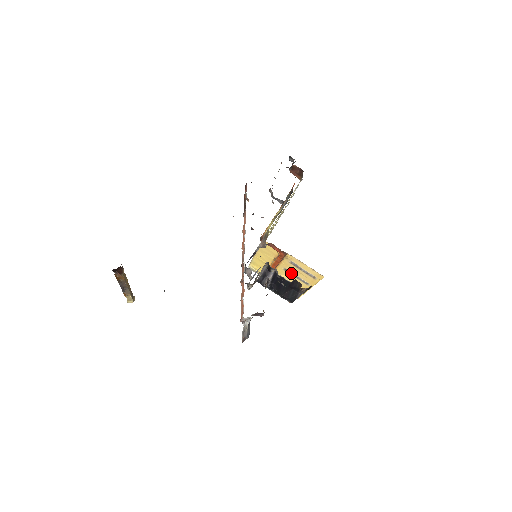
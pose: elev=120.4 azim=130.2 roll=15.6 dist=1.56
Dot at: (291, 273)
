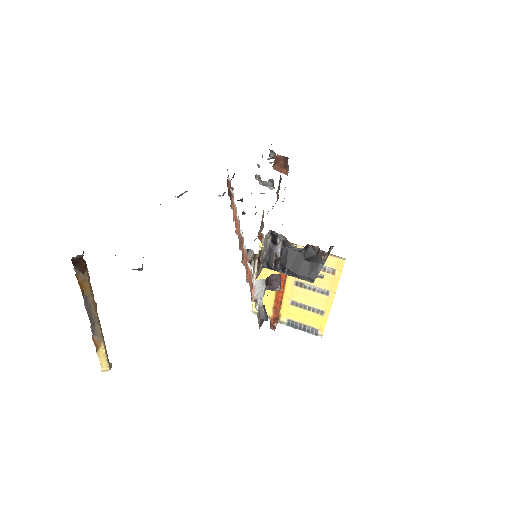
Dot at: (304, 286)
